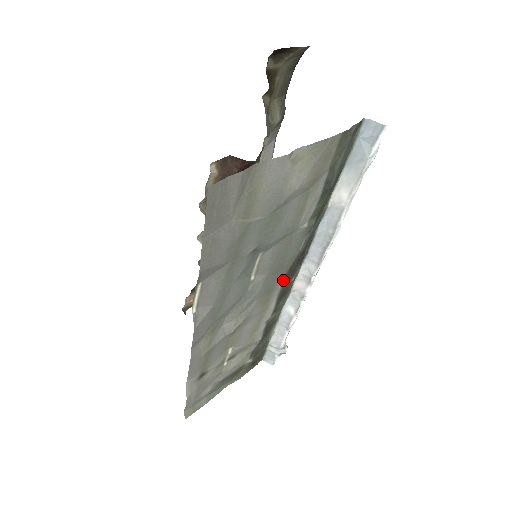
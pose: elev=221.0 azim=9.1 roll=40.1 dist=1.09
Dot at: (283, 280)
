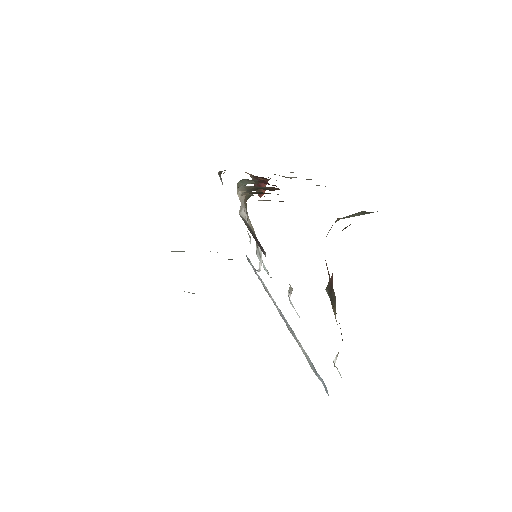
Dot at: occluded
